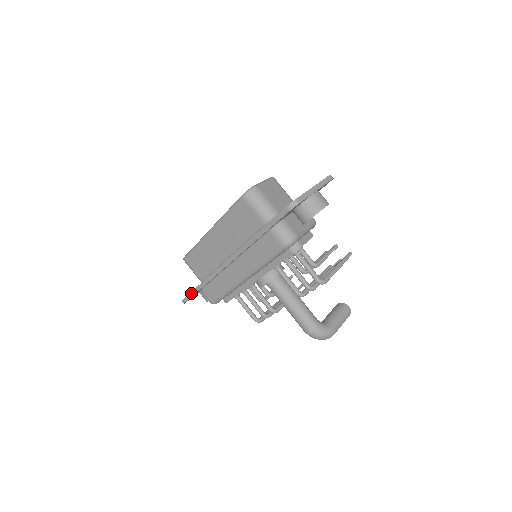
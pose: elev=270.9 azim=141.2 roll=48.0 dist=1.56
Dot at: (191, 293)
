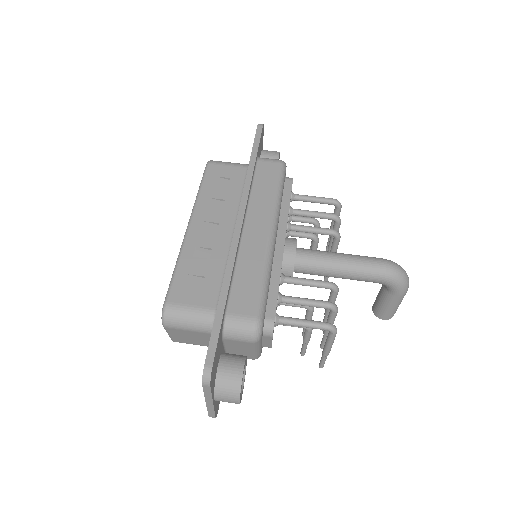
Dot at: (214, 327)
